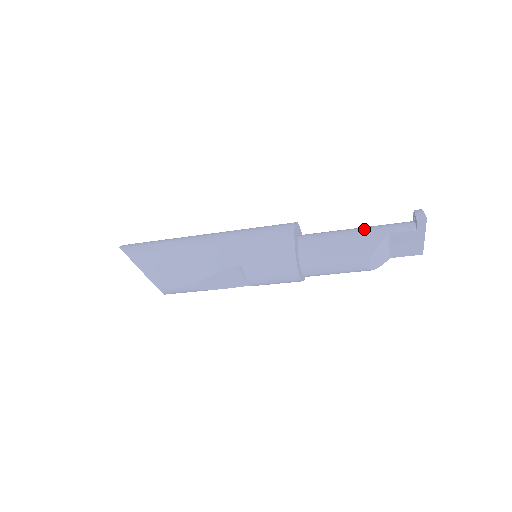
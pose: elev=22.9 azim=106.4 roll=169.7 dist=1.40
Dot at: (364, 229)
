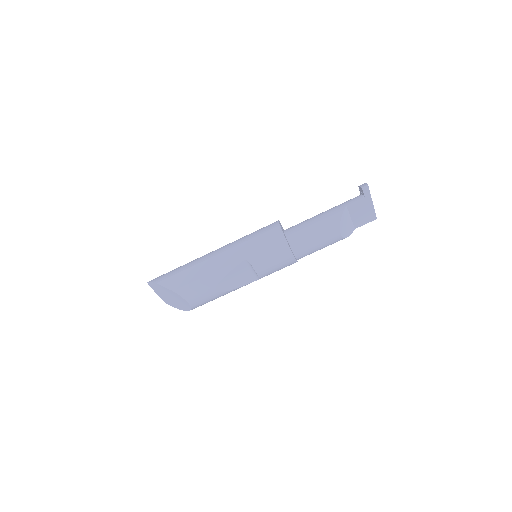
Dot at: (329, 210)
